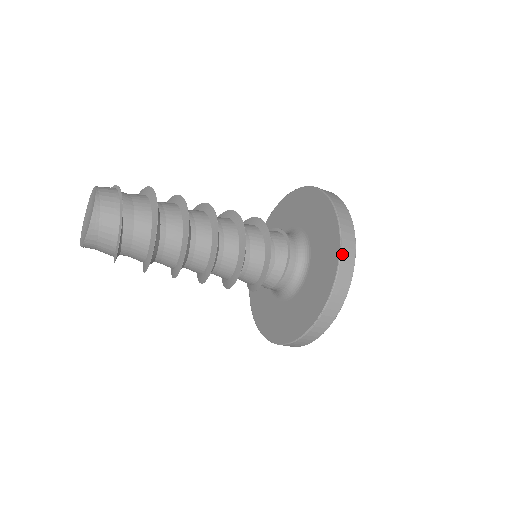
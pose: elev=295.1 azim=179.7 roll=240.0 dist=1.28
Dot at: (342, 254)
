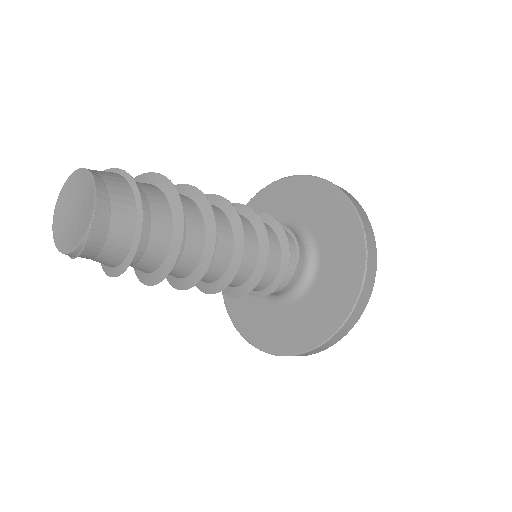
Dot at: (334, 184)
